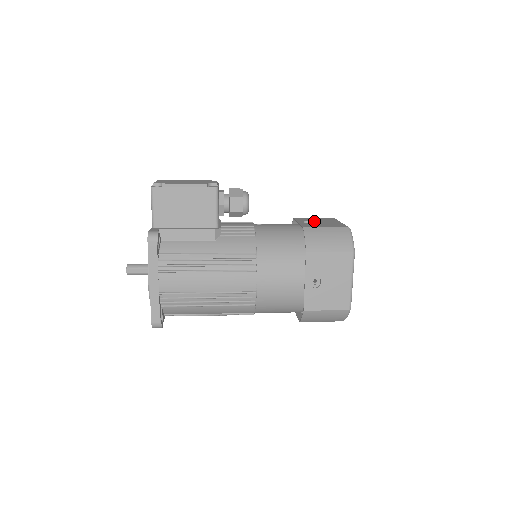
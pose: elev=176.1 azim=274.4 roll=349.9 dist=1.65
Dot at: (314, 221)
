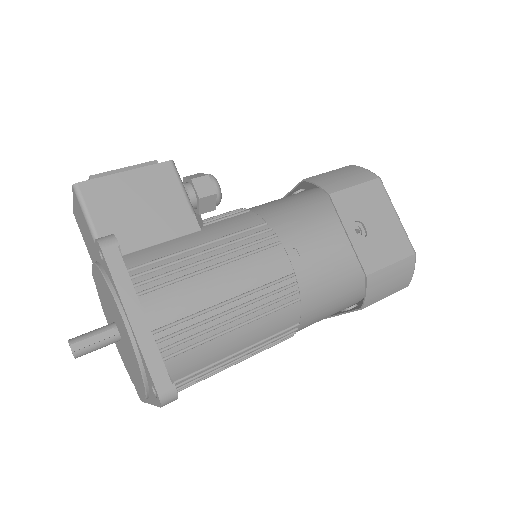
Dot at: occluded
